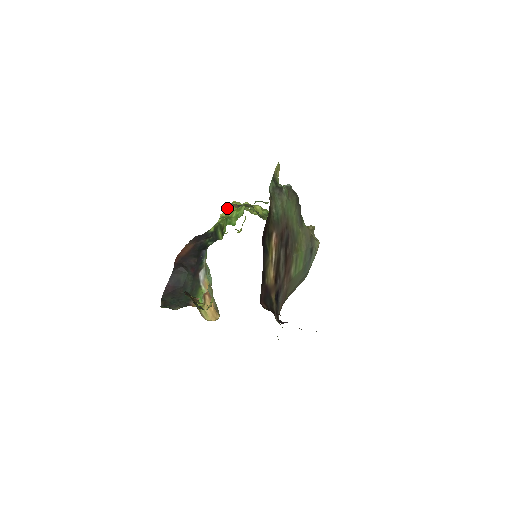
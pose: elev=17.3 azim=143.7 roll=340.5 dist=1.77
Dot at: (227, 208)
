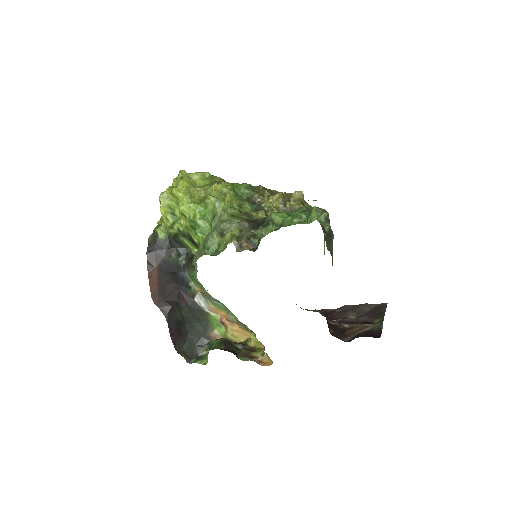
Dot at: (163, 196)
